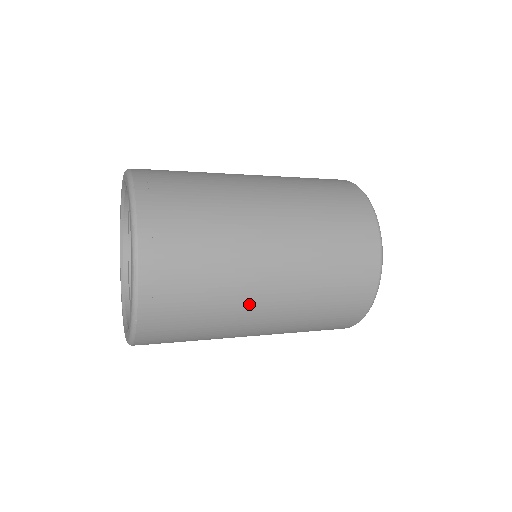
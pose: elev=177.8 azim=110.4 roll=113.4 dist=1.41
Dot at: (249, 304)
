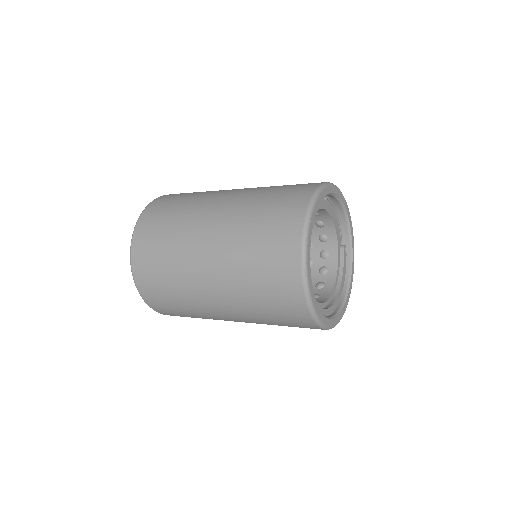
Dot at: (194, 251)
